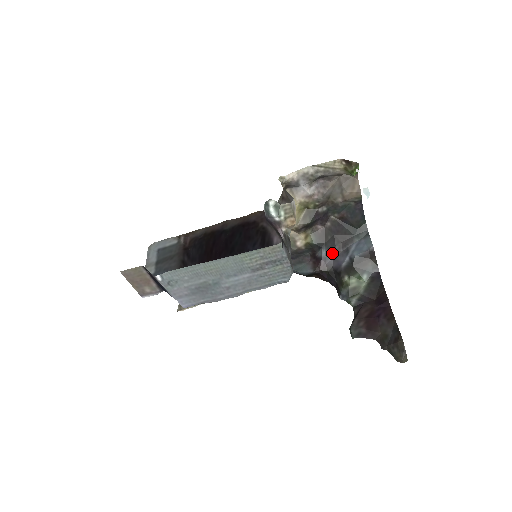
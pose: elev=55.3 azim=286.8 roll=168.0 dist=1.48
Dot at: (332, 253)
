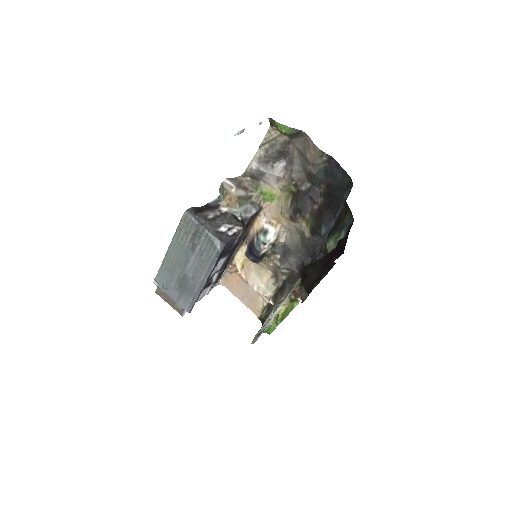
Dot at: occluded
